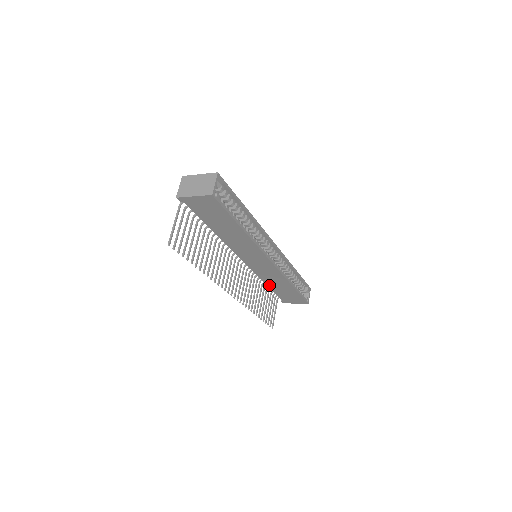
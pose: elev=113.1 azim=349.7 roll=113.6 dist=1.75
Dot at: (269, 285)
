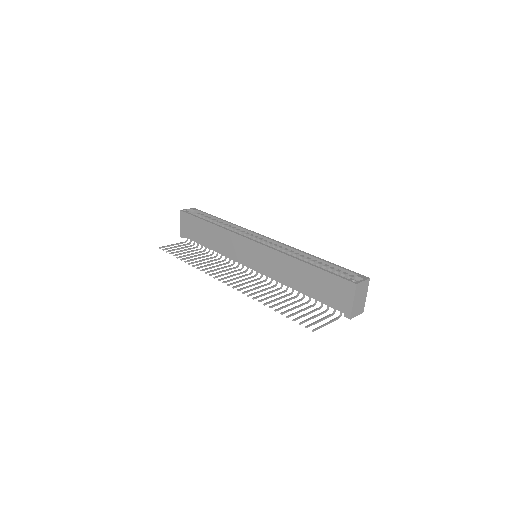
Dot at: (298, 289)
